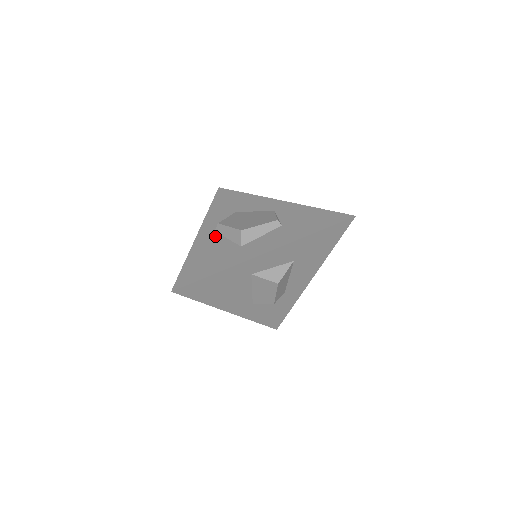
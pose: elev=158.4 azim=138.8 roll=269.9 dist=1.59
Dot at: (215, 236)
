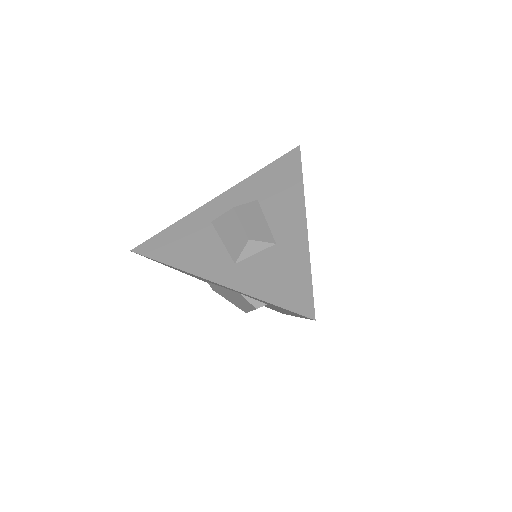
Dot at: occluded
